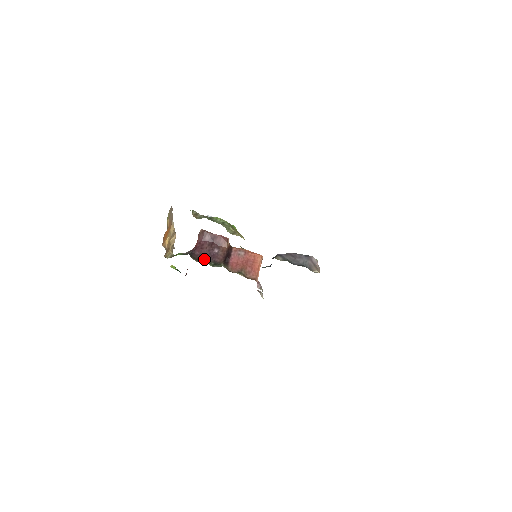
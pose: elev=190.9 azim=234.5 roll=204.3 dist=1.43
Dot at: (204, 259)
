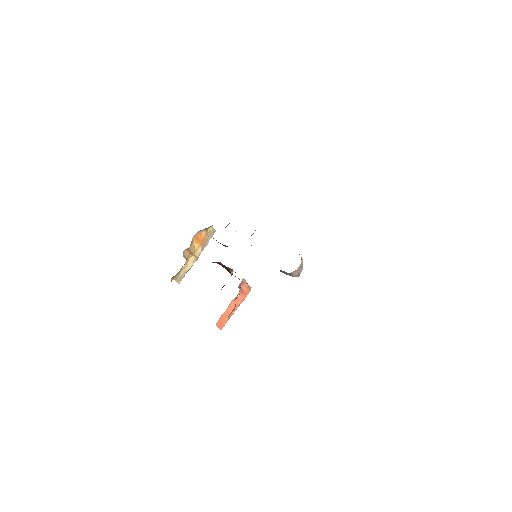
Dot at: occluded
